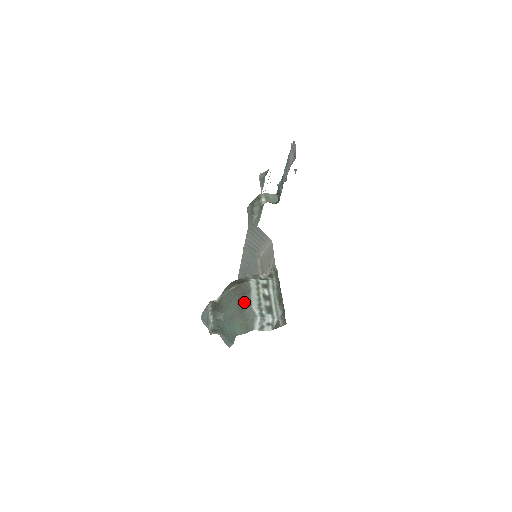
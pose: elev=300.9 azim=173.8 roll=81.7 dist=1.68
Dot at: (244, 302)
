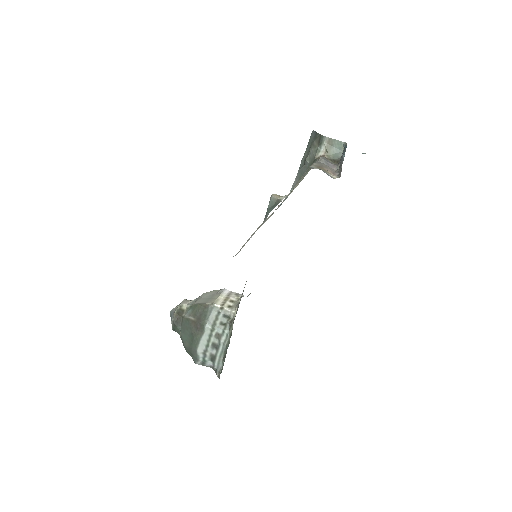
Dot at: (193, 341)
